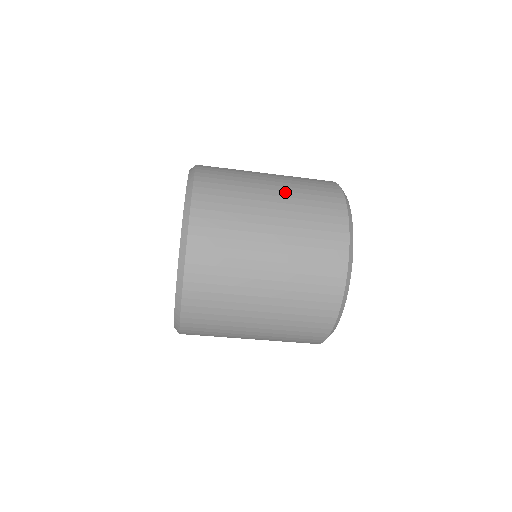
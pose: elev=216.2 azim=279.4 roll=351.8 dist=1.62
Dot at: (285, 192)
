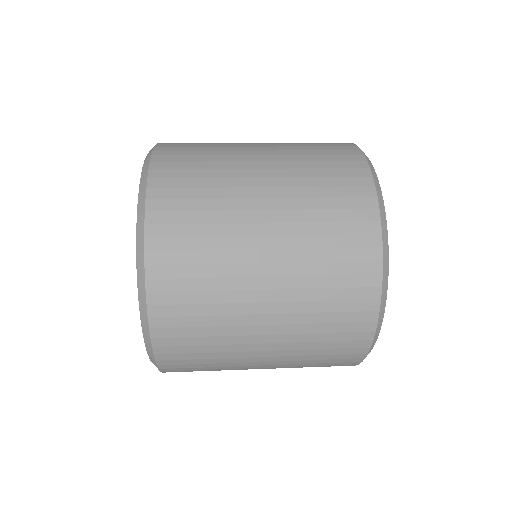
Dot at: (283, 357)
